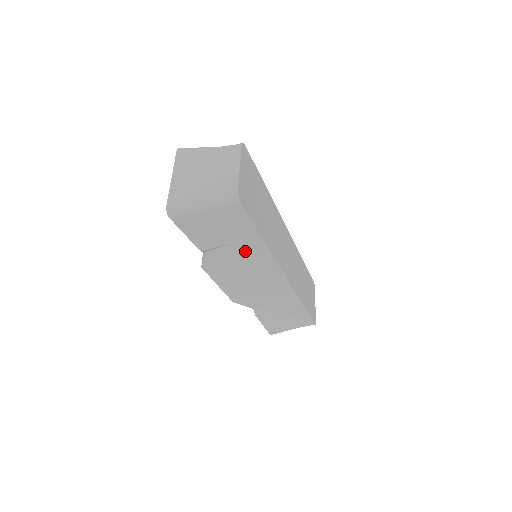
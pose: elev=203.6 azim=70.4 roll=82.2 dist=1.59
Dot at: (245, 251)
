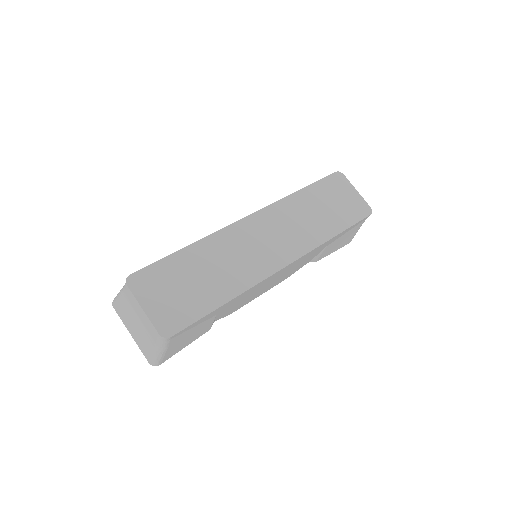
Dot at: (232, 304)
